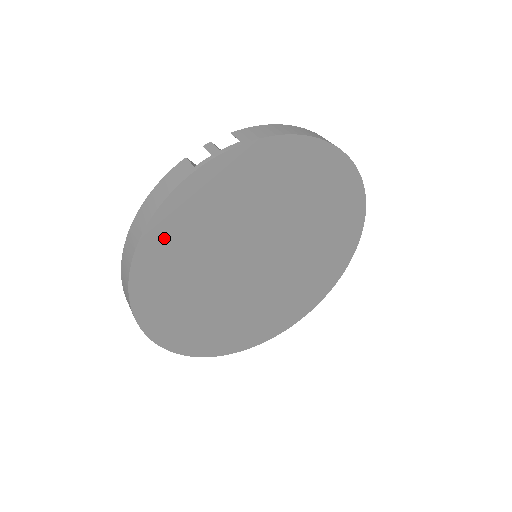
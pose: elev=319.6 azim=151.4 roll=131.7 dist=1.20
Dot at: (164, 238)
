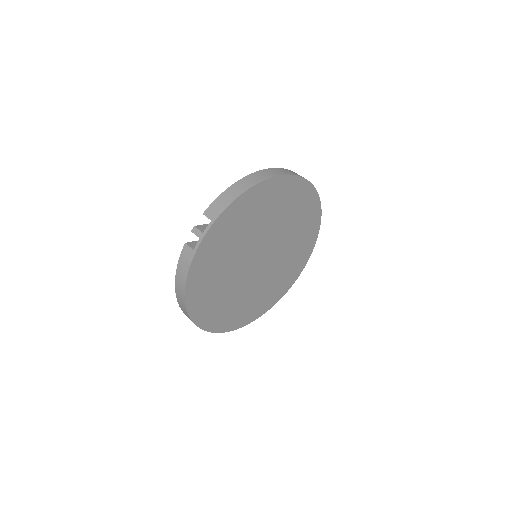
Dot at: (197, 290)
